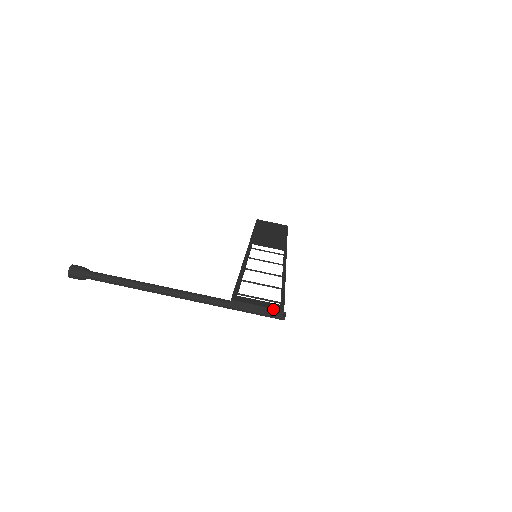
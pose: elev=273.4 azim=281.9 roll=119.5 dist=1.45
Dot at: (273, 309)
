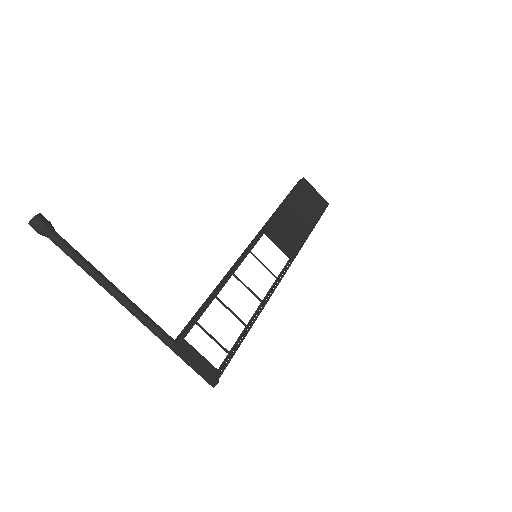
Dot at: (207, 376)
